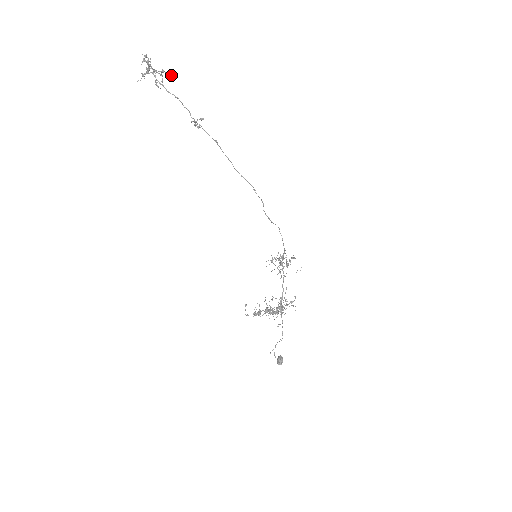
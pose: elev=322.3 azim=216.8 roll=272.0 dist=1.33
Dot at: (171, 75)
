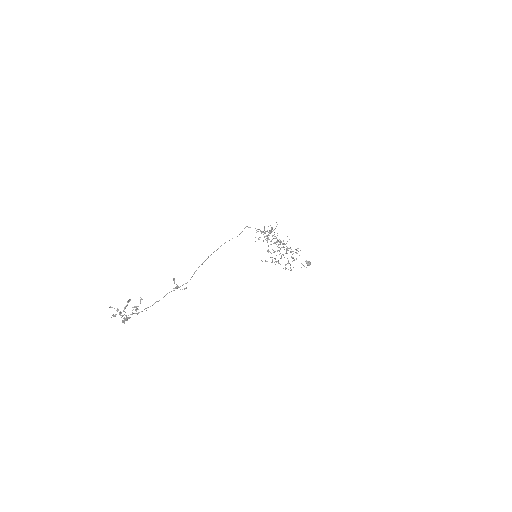
Dot at: (140, 300)
